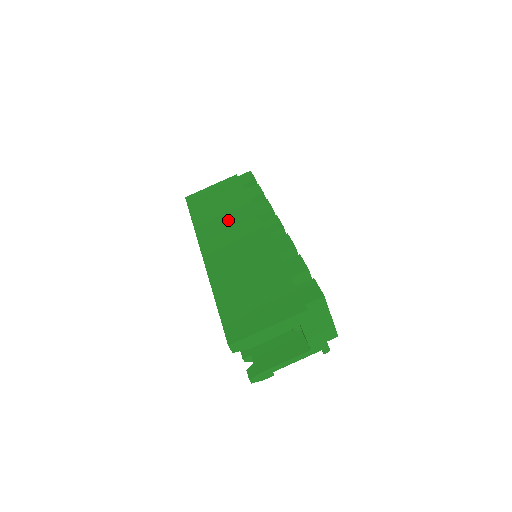
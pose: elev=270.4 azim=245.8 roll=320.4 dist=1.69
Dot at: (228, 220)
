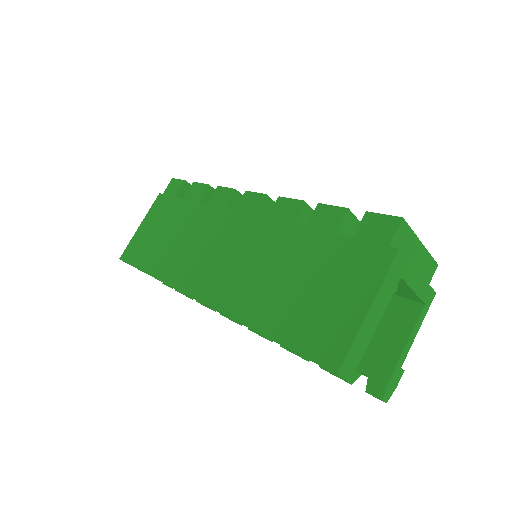
Dot at: (192, 240)
